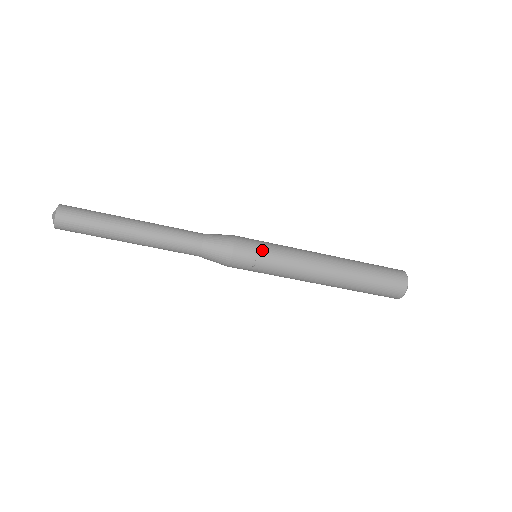
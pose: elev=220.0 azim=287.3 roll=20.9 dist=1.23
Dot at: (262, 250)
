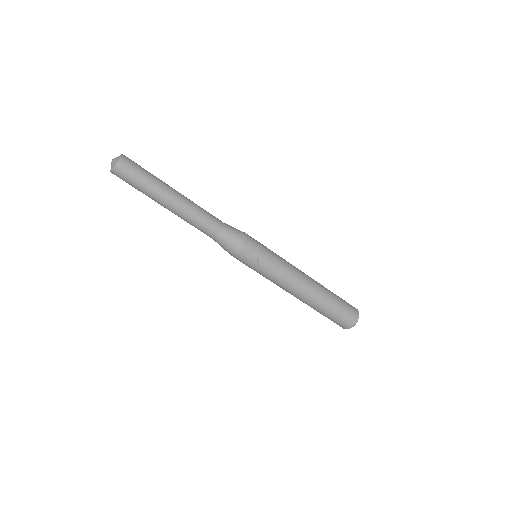
Dot at: (265, 253)
